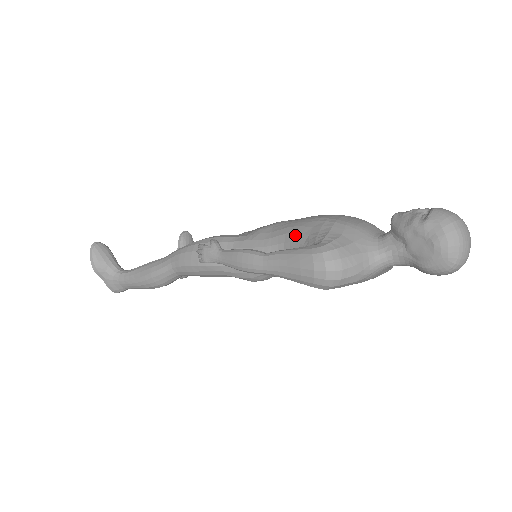
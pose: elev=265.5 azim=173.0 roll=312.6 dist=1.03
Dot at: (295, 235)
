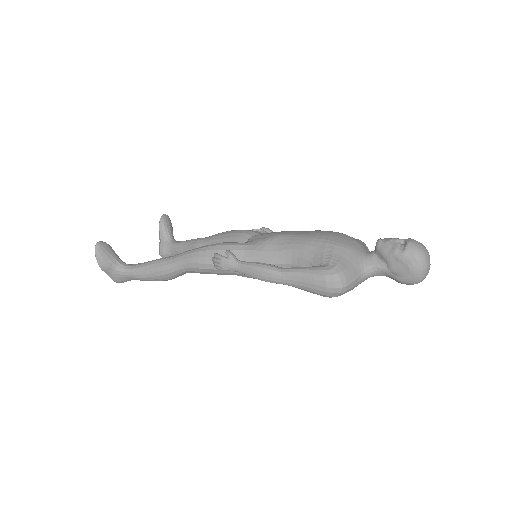
Dot at: (302, 252)
